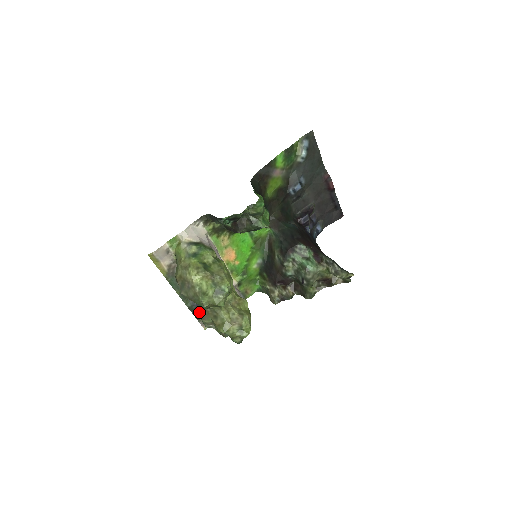
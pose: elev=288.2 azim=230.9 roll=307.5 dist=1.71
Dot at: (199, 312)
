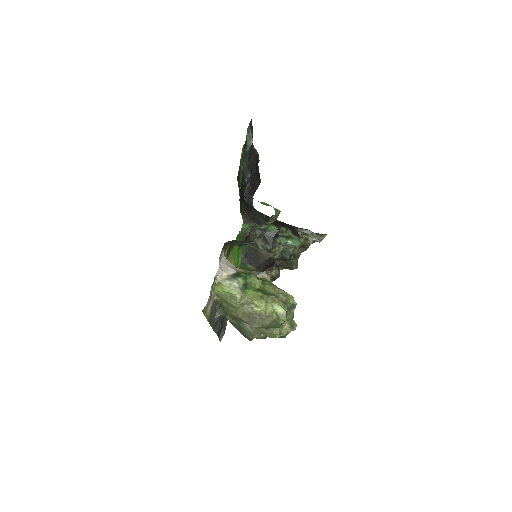
Dot at: (243, 332)
